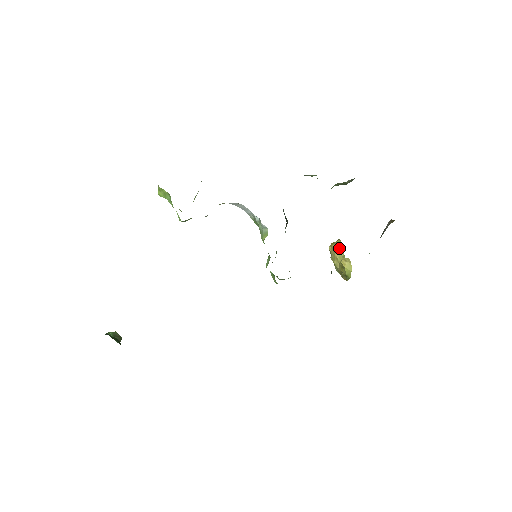
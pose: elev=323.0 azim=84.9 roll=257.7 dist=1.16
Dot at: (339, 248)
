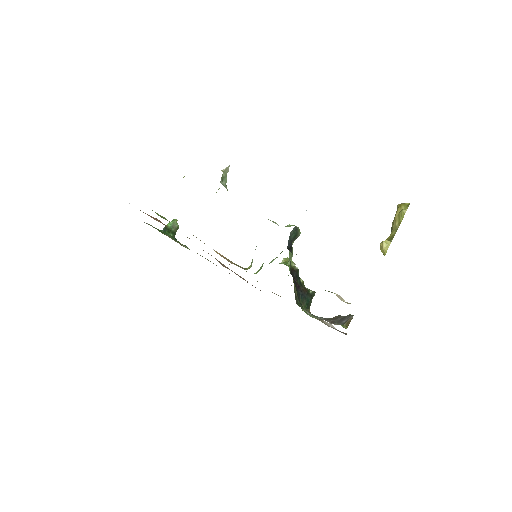
Dot at: (399, 218)
